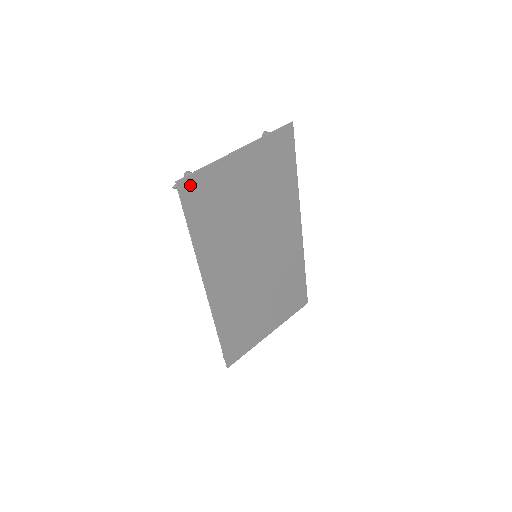
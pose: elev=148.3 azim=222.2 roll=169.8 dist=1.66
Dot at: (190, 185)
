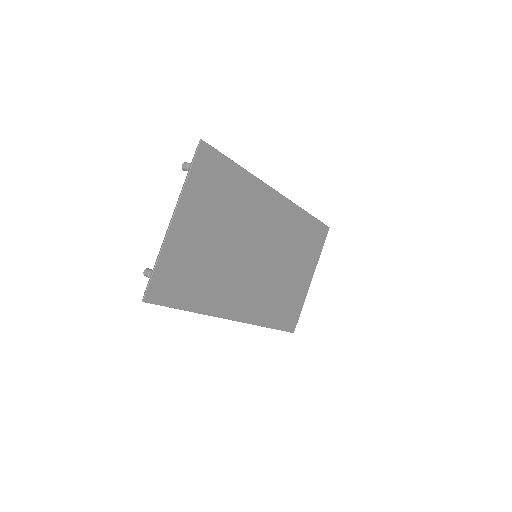
Dot at: (156, 289)
